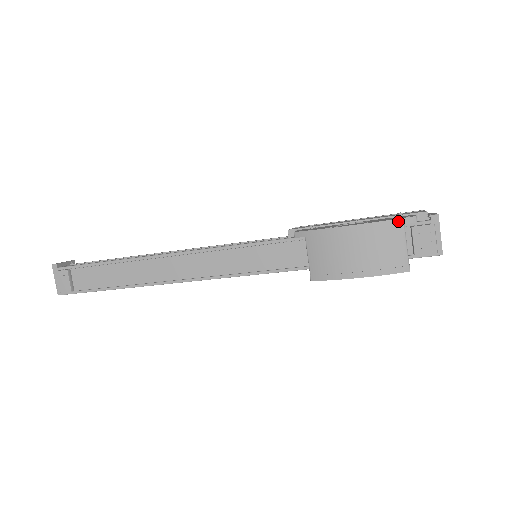
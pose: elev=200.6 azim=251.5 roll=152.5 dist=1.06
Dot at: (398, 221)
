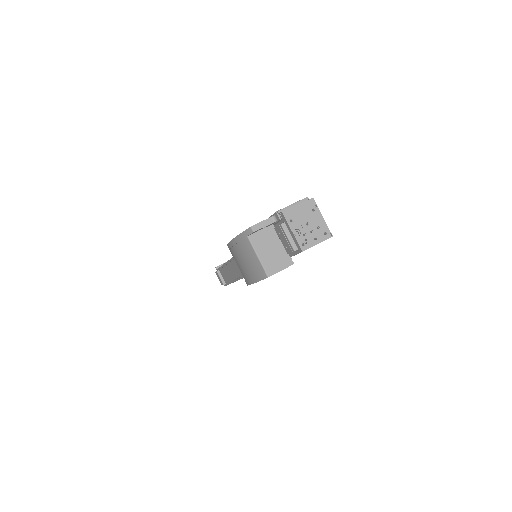
Dot at: (242, 235)
